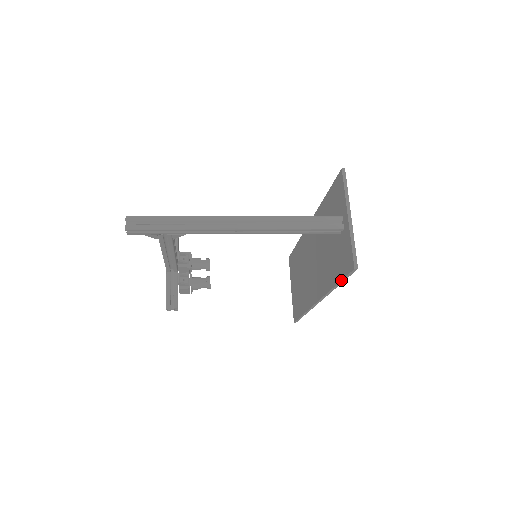
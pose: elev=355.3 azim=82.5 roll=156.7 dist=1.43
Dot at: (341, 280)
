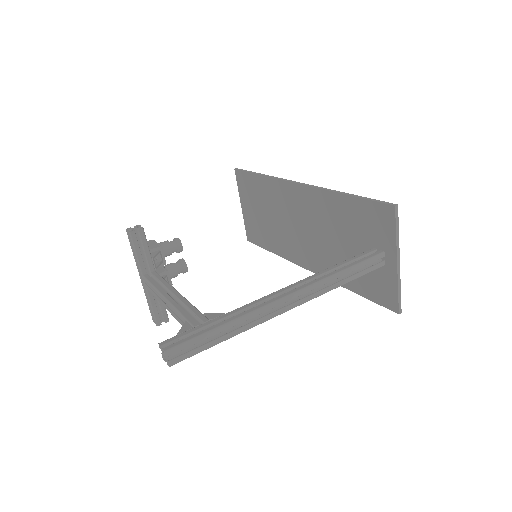
Dot at: occluded
